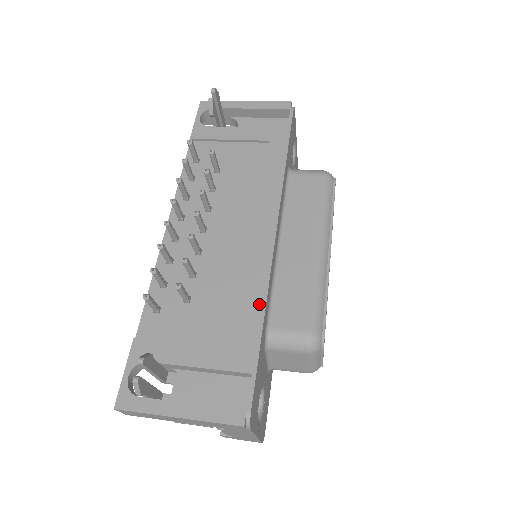
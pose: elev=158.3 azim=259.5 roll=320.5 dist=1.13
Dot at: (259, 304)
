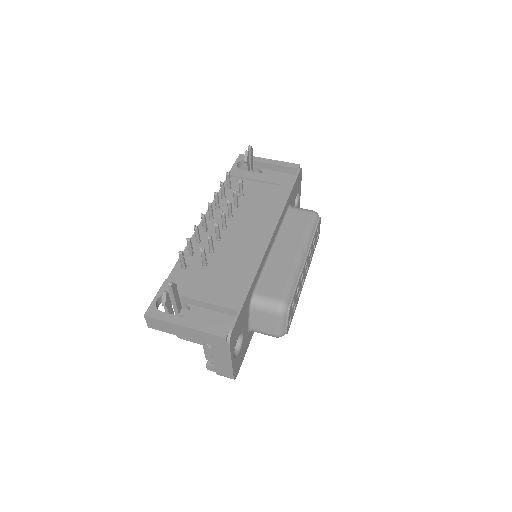
Dot at: (251, 274)
